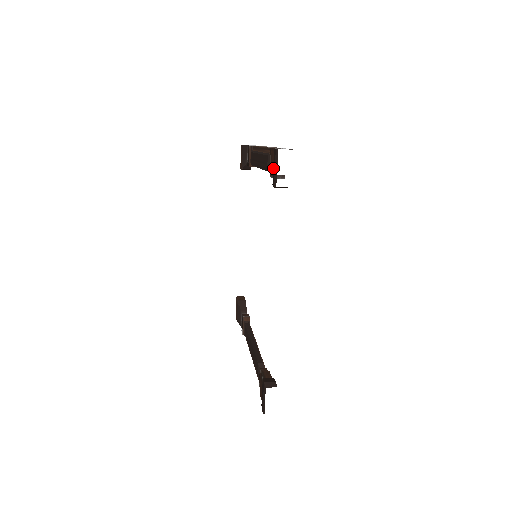
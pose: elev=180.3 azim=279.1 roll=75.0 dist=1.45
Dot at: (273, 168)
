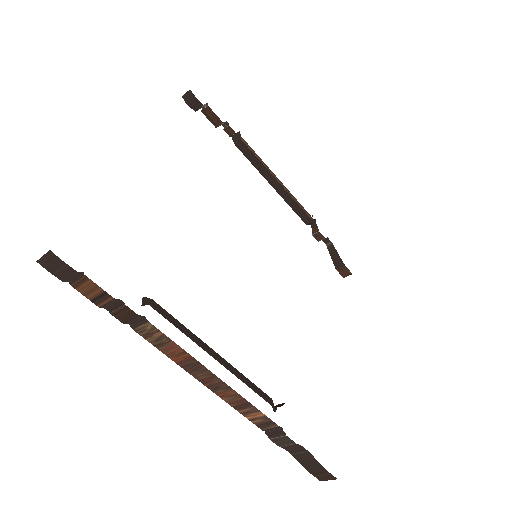
Dot at: occluded
